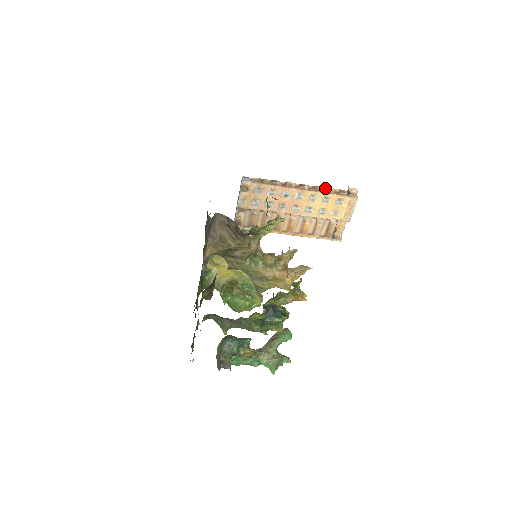
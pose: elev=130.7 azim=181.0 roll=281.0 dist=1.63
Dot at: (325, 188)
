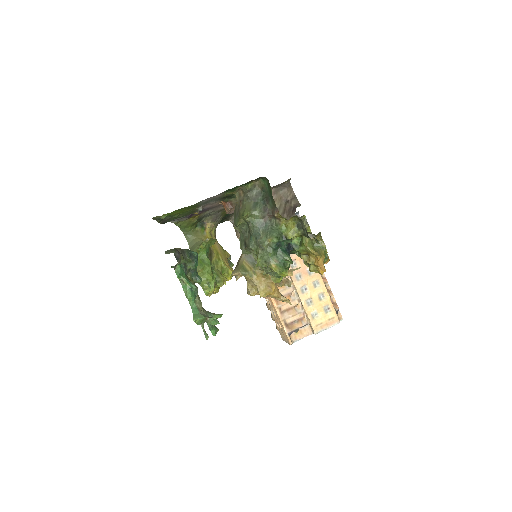
Dot at: (330, 288)
